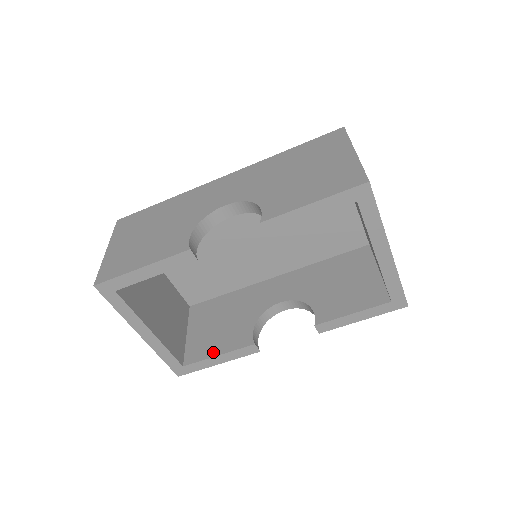
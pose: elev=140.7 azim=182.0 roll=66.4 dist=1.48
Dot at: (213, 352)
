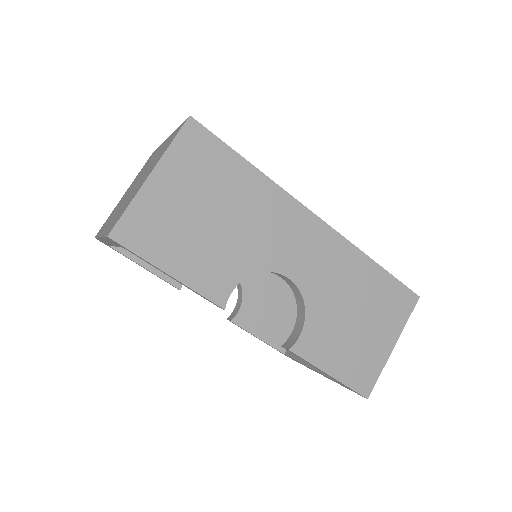
Dot at: occluded
